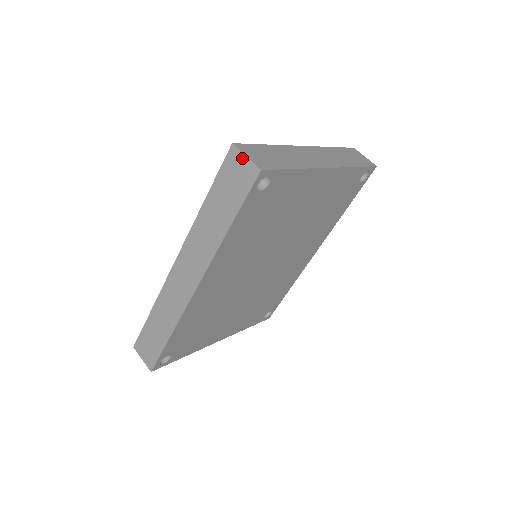
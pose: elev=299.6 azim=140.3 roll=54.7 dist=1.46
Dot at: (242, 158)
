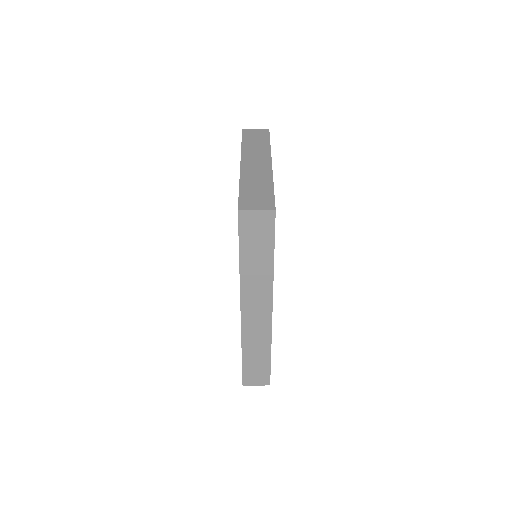
Dot at: (254, 213)
